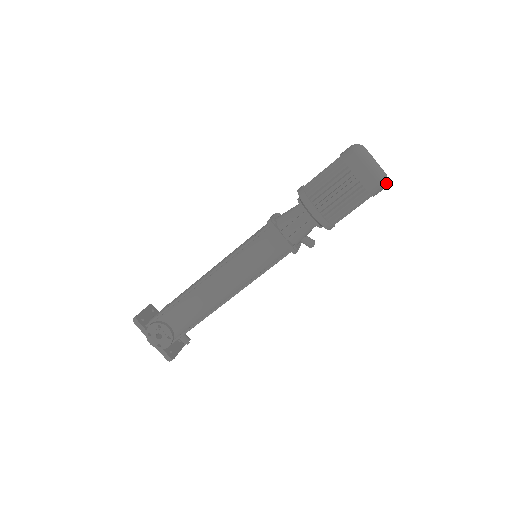
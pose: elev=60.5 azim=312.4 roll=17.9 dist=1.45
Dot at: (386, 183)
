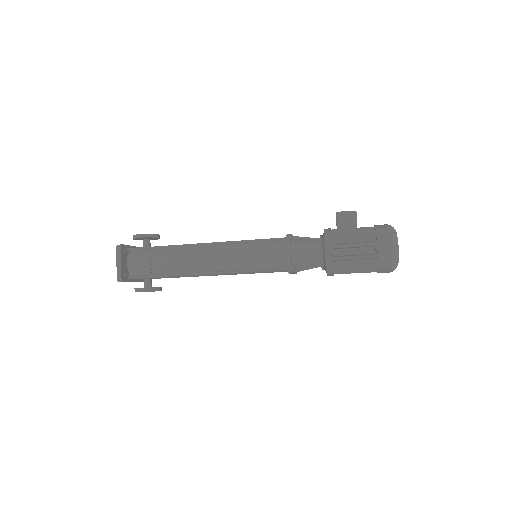
Dot at: occluded
